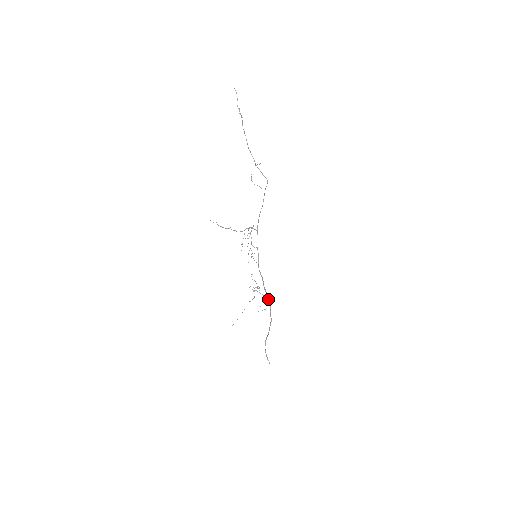
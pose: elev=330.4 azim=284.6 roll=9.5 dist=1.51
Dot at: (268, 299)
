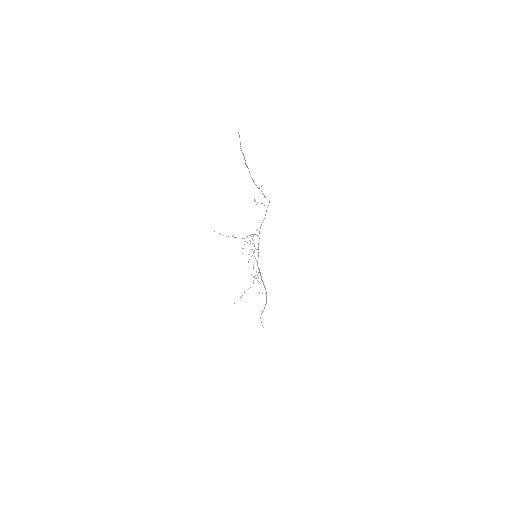
Dot at: occluded
